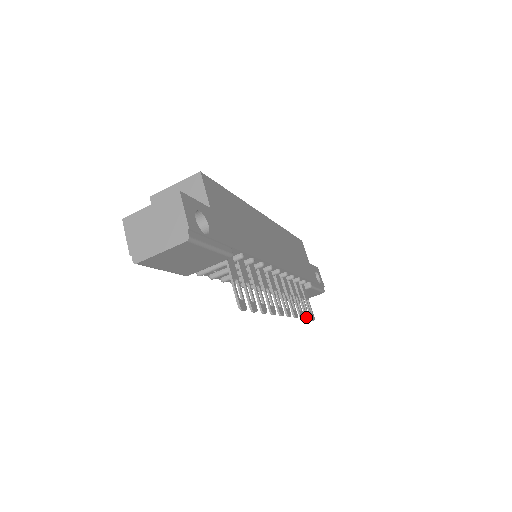
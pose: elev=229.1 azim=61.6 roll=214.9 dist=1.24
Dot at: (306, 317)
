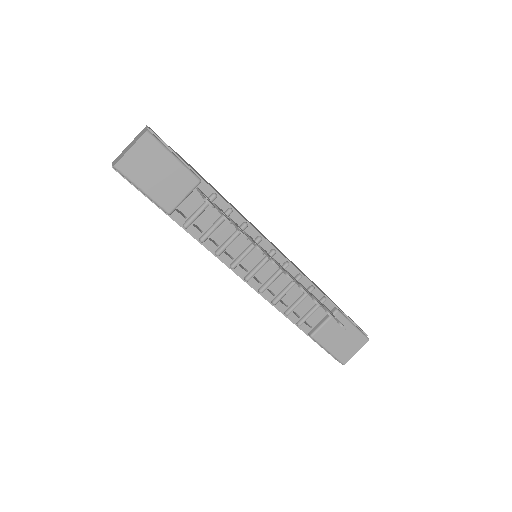
Dot at: (327, 311)
